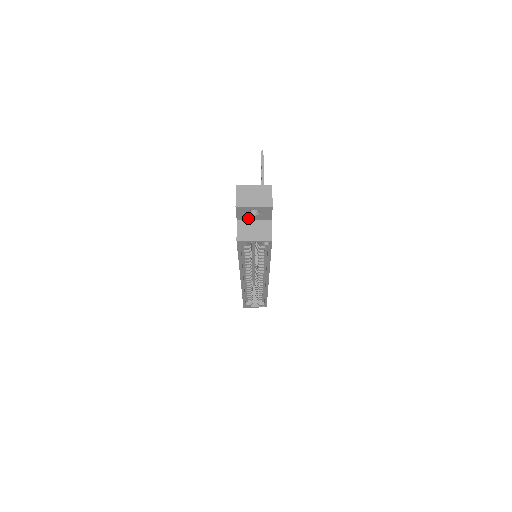
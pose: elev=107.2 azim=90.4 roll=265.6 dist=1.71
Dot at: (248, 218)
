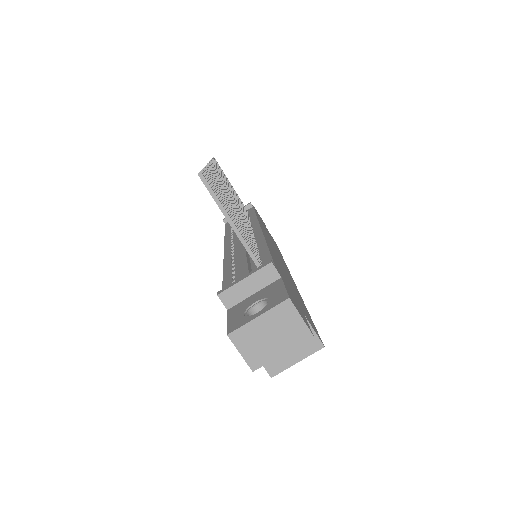
Dot at: occluded
